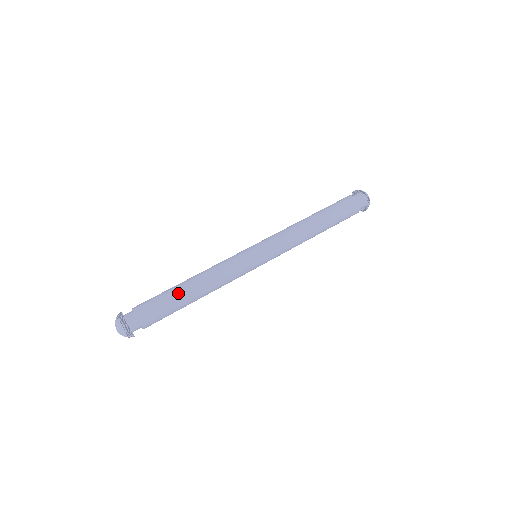
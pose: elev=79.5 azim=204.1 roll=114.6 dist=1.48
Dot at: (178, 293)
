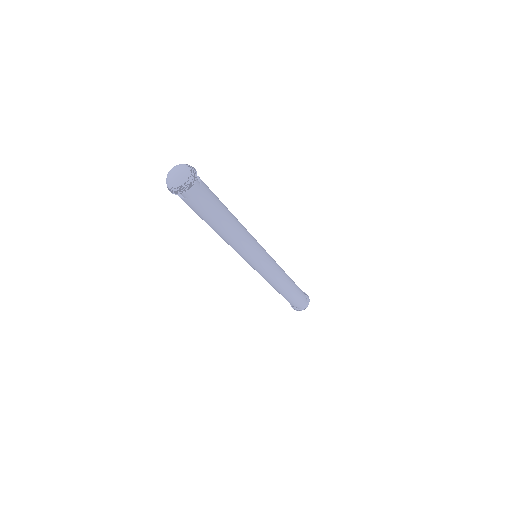
Dot at: occluded
